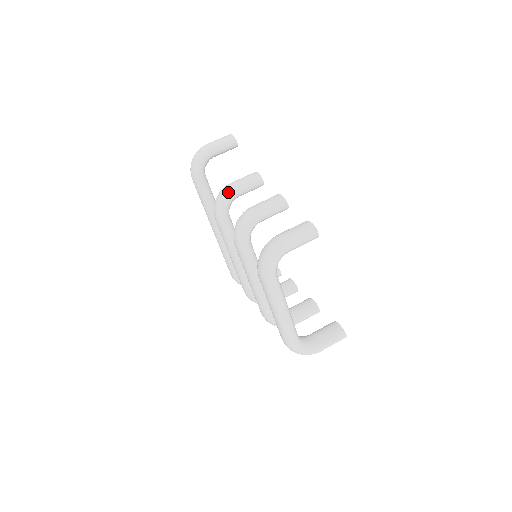
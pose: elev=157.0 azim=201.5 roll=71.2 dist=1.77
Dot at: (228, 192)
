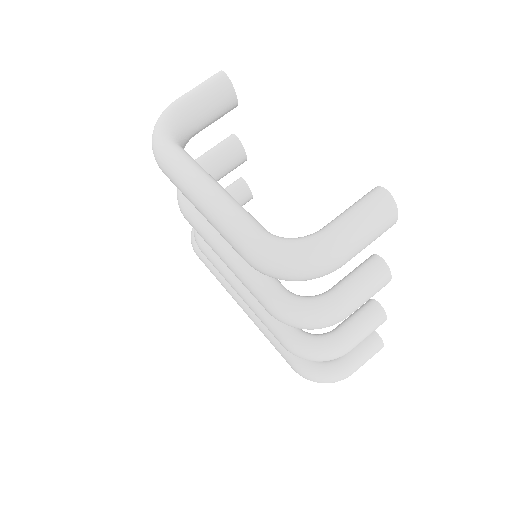
Dot at: occluded
